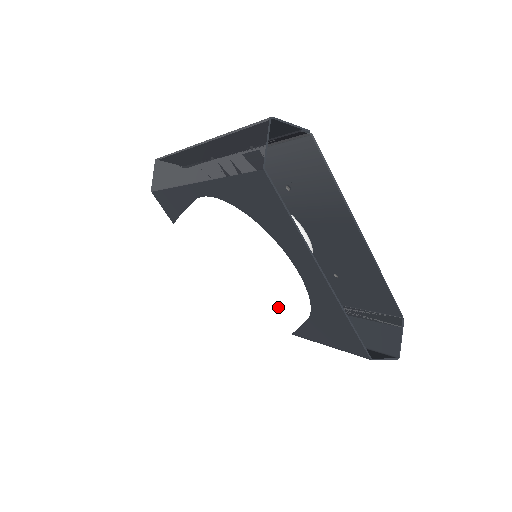
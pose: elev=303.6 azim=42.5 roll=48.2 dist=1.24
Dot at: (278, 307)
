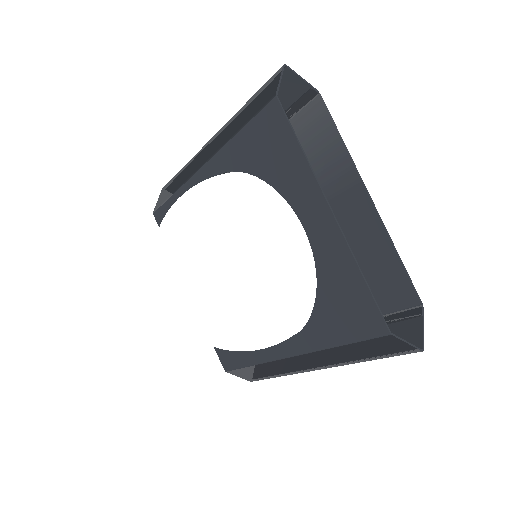
Dot at: (281, 261)
